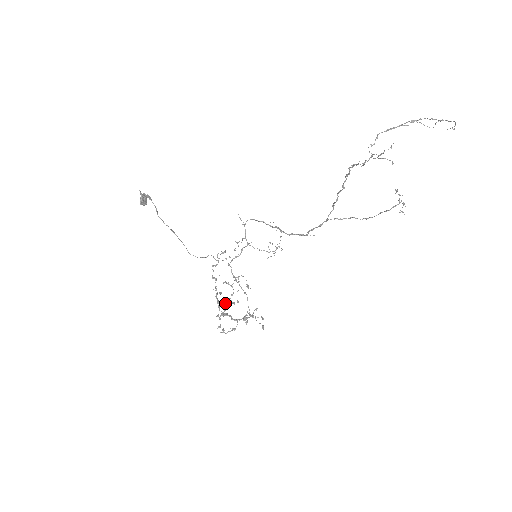
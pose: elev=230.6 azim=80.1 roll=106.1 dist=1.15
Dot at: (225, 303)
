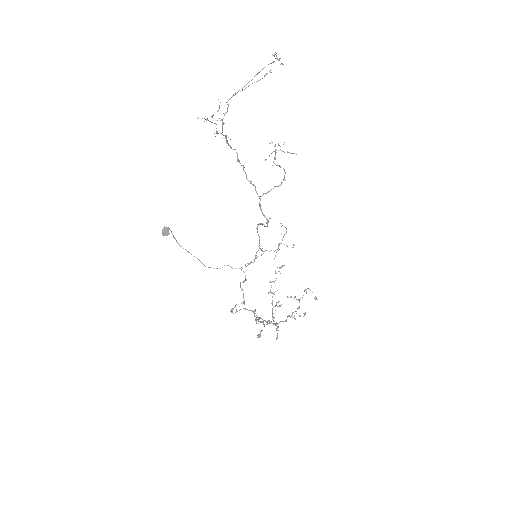
Dot at: (288, 316)
